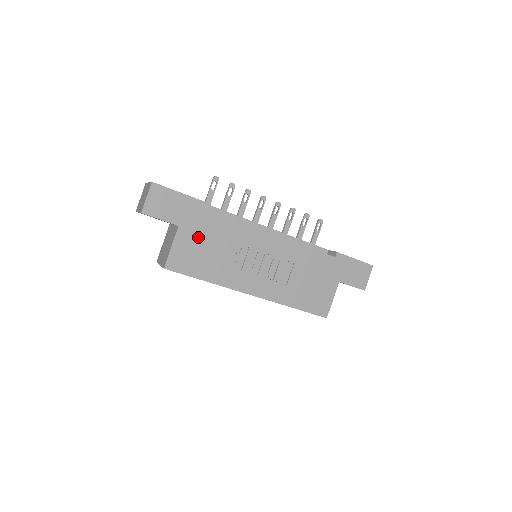
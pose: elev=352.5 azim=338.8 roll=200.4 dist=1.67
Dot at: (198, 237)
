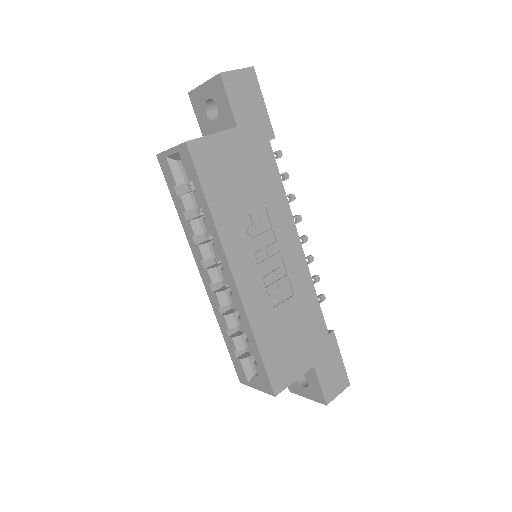
Dot at: (243, 159)
